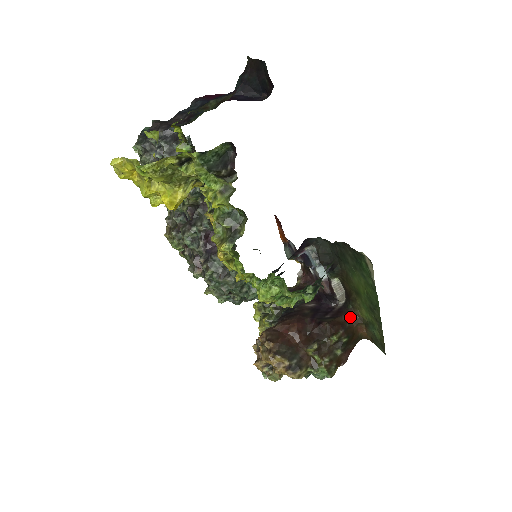
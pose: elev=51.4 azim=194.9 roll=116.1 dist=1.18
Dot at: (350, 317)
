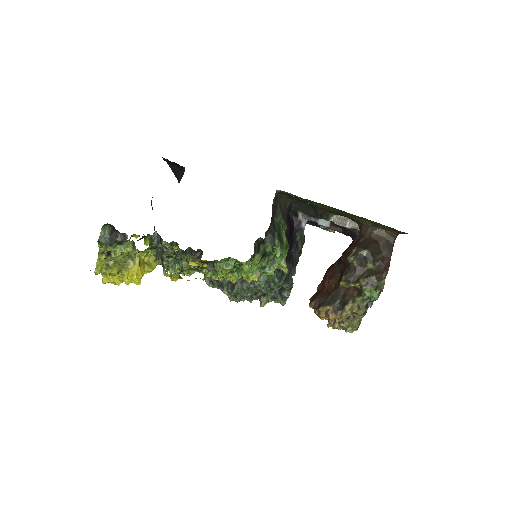
Dot at: (363, 233)
